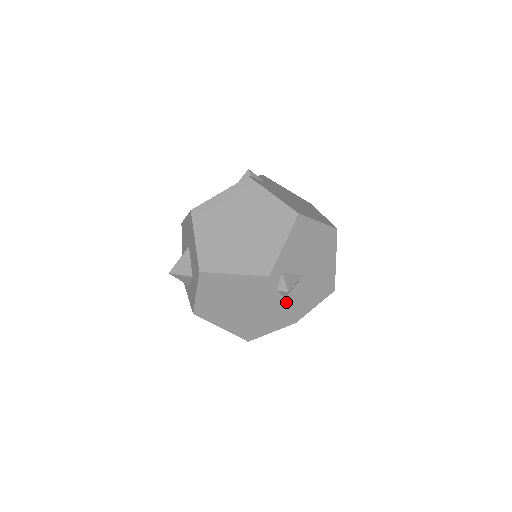
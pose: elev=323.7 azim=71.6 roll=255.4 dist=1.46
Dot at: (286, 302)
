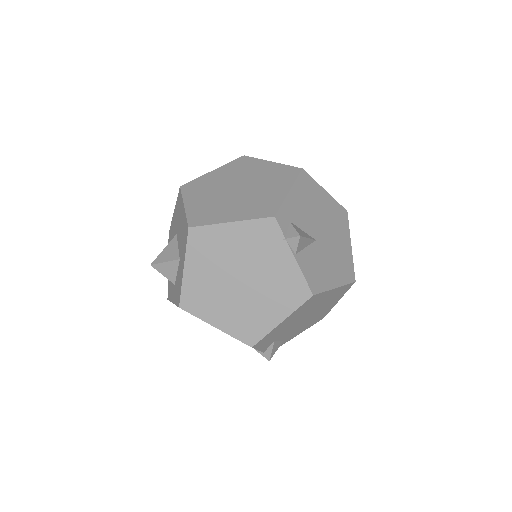
Dot at: (298, 261)
